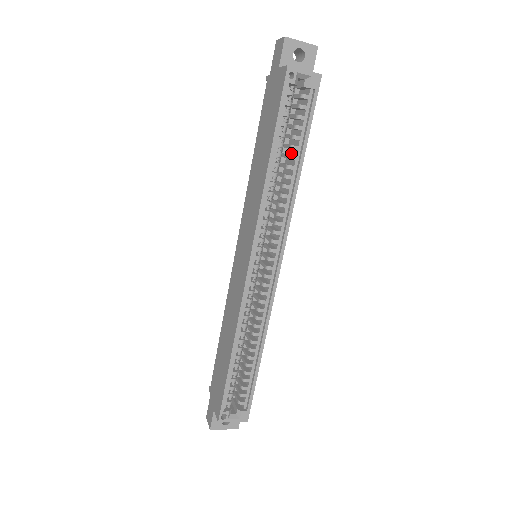
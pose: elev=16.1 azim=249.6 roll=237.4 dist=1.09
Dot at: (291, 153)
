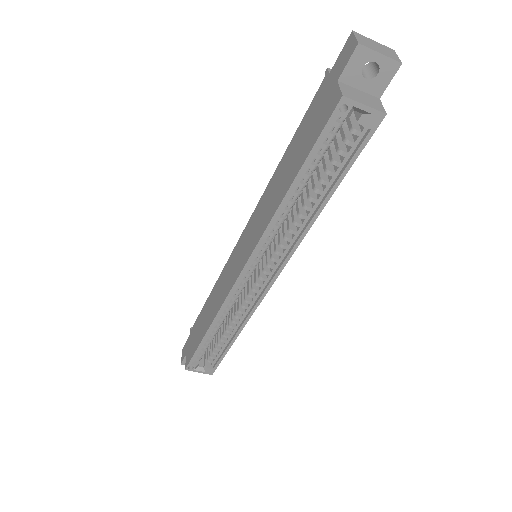
Dot at: occluded
